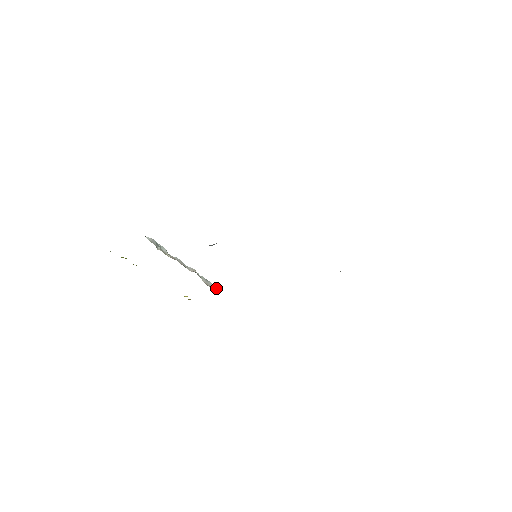
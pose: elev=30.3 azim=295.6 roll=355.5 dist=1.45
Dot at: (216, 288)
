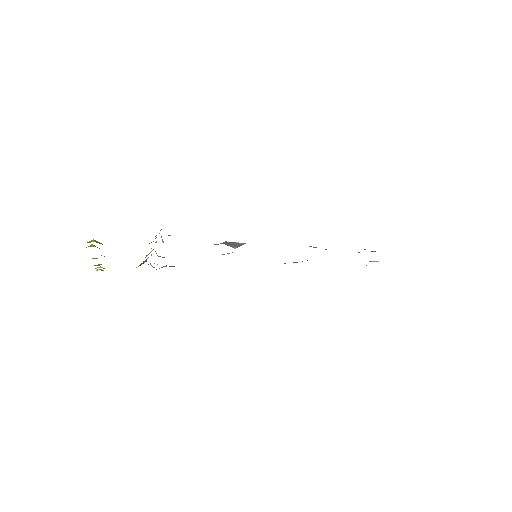
Dot at: occluded
